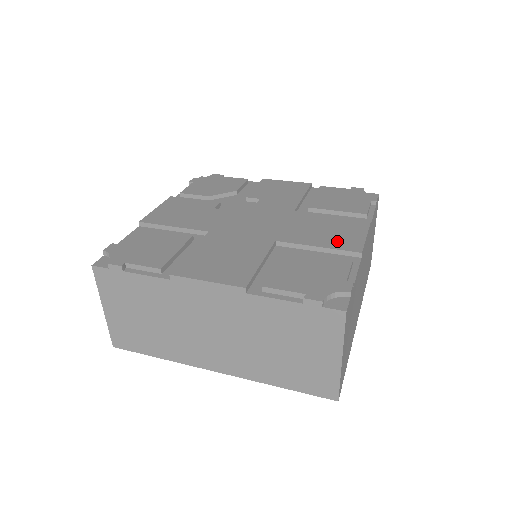
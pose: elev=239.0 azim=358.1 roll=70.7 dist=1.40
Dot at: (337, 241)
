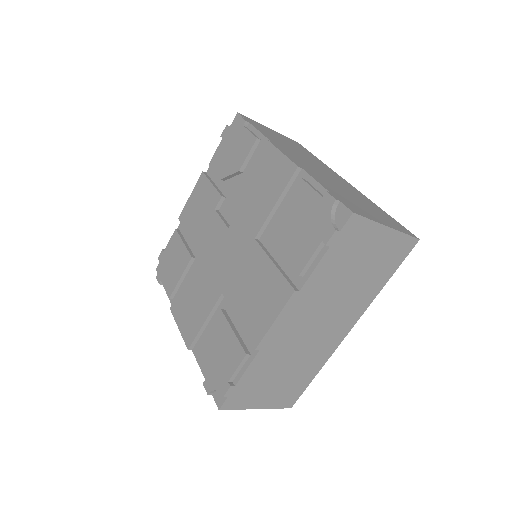
Dot at: (251, 319)
